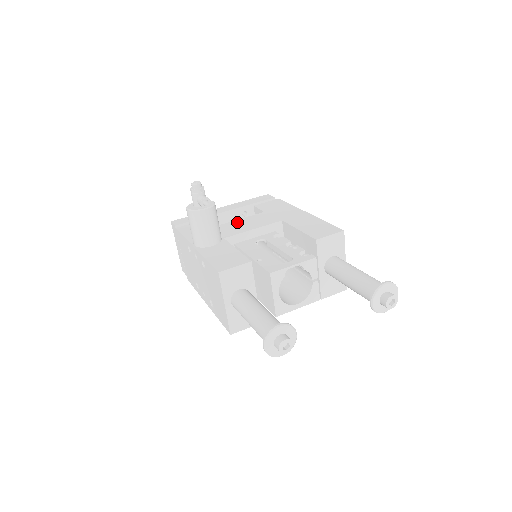
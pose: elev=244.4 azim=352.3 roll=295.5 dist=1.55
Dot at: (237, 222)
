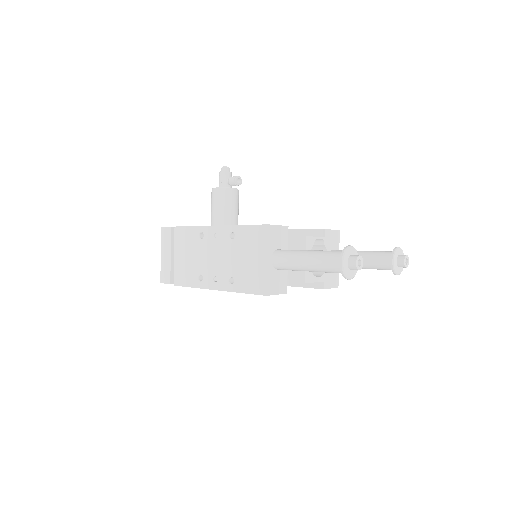
Dot at: occluded
